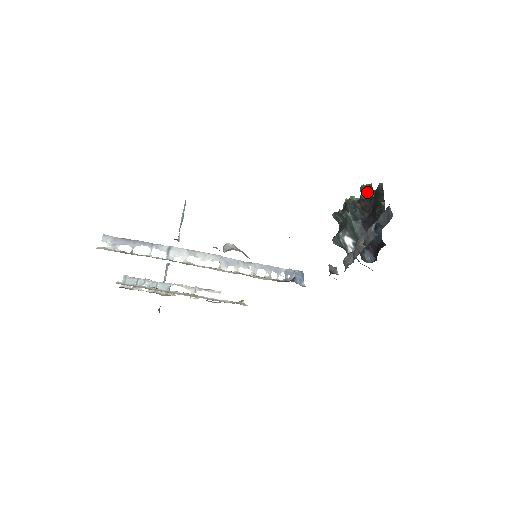
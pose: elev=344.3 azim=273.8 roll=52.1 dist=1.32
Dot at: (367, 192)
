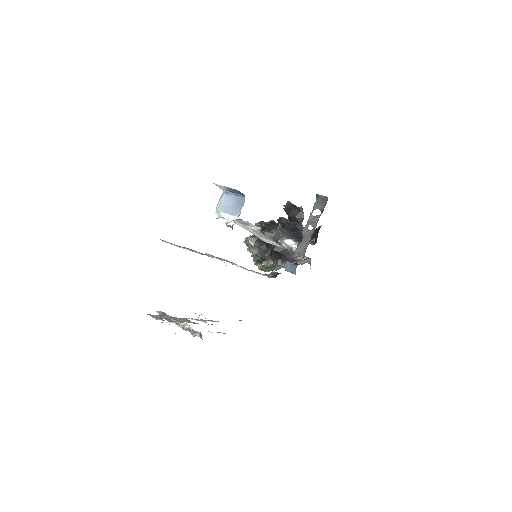
Dot at: (265, 223)
